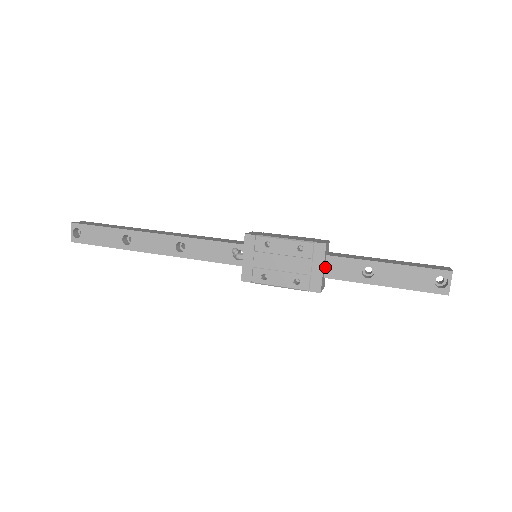
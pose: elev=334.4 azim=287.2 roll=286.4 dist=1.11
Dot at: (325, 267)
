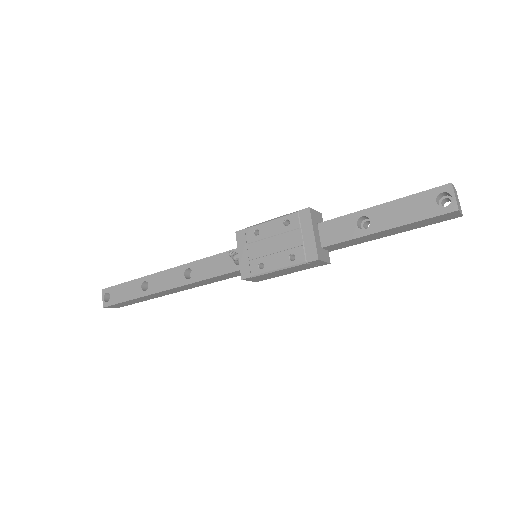
Dot at: (320, 236)
